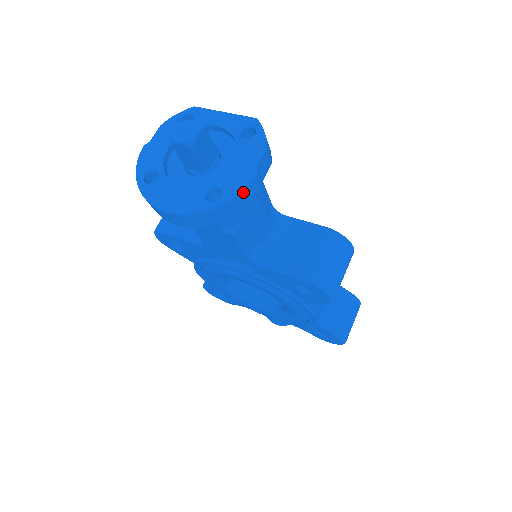
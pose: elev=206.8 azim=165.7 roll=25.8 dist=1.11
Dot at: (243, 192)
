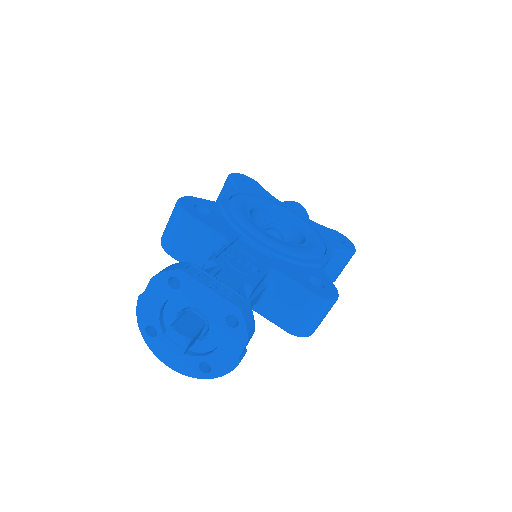
Dot at: (228, 372)
